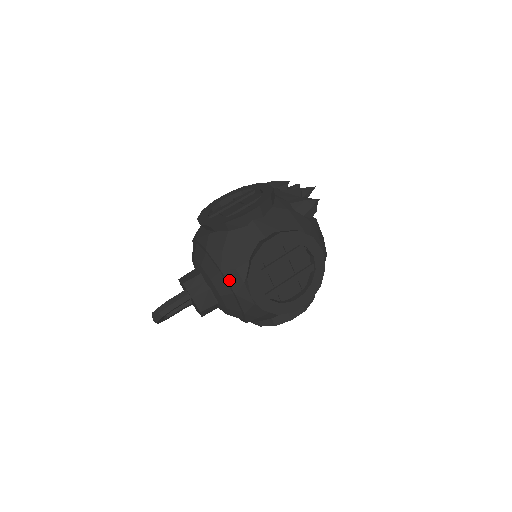
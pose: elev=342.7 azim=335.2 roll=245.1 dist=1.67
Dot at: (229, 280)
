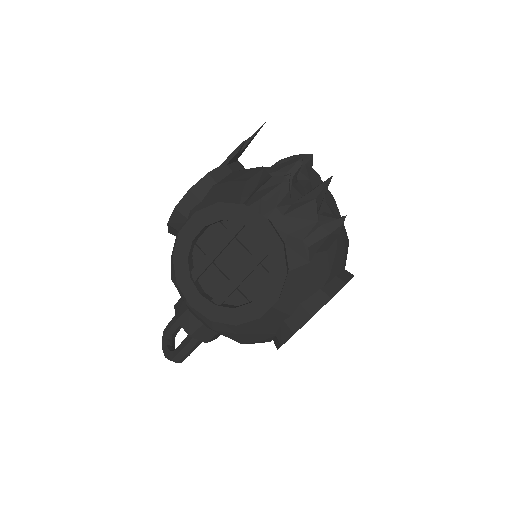
Dot at: (252, 343)
